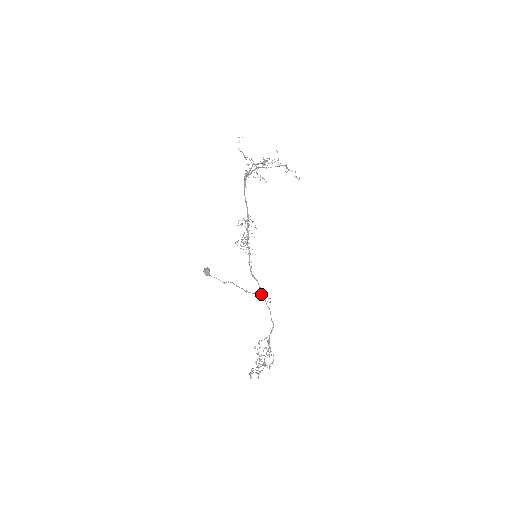
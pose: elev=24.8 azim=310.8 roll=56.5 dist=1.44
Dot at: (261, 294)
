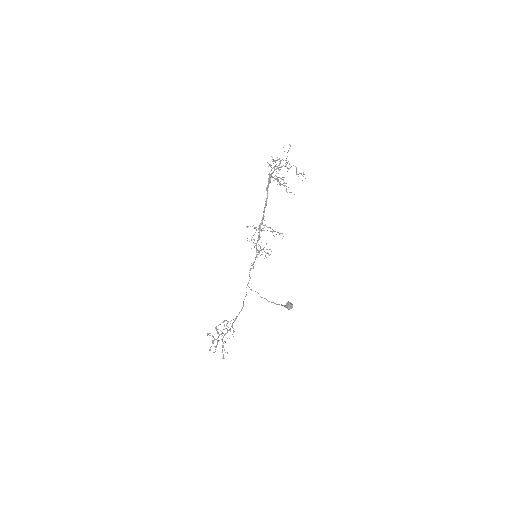
Dot at: (246, 287)
